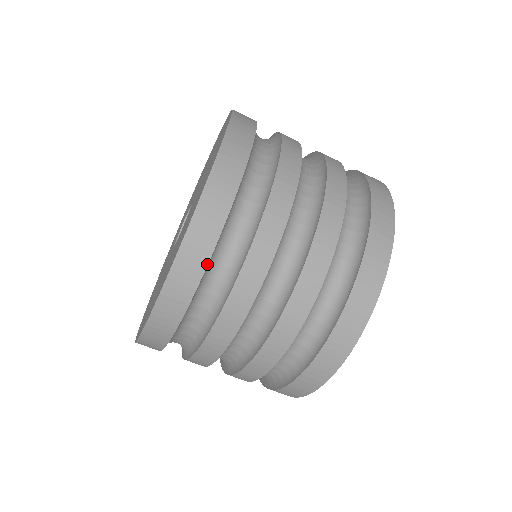
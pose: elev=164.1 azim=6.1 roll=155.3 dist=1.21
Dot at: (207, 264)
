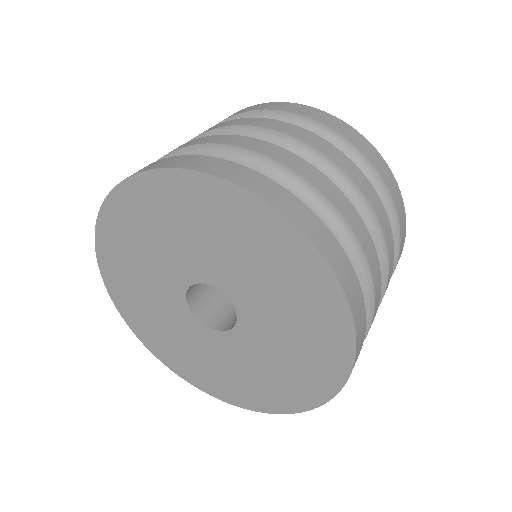
Dot at: occluded
